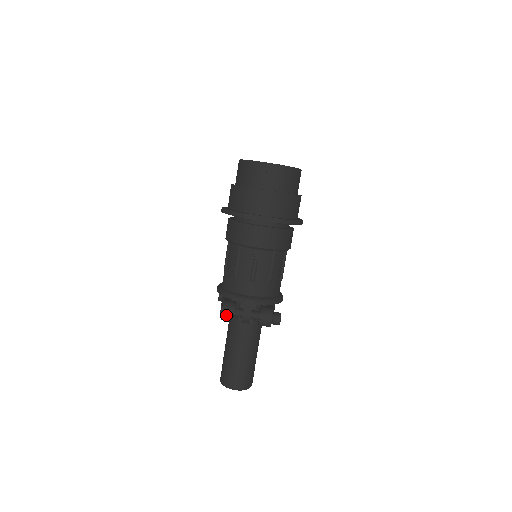
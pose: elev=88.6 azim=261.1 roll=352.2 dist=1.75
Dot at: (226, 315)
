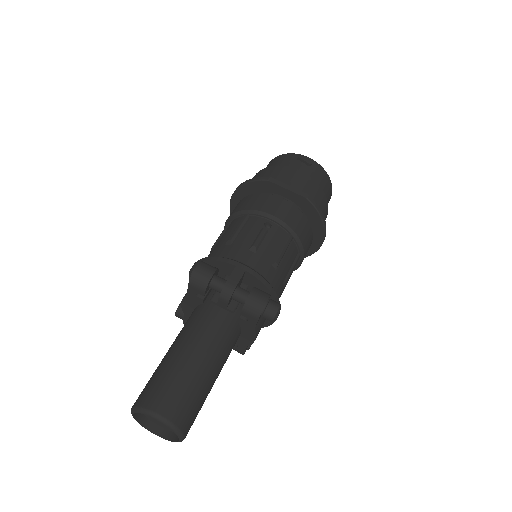
Dot at: (202, 272)
